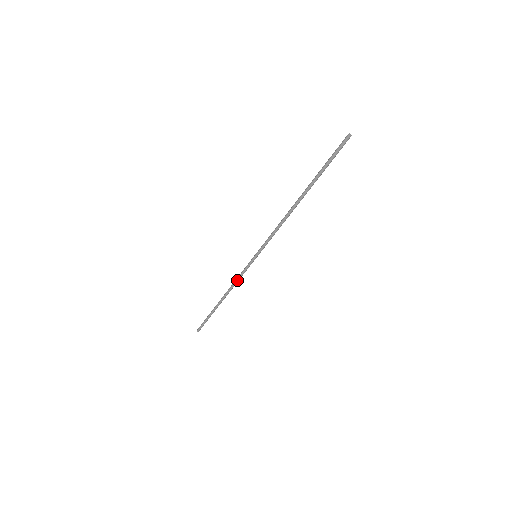
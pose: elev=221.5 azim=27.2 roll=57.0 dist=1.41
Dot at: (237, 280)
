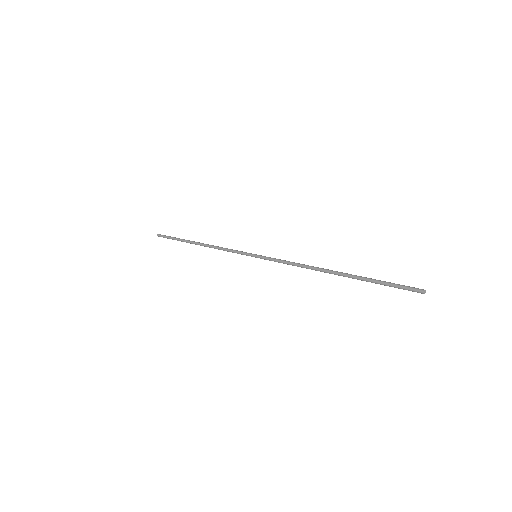
Dot at: occluded
